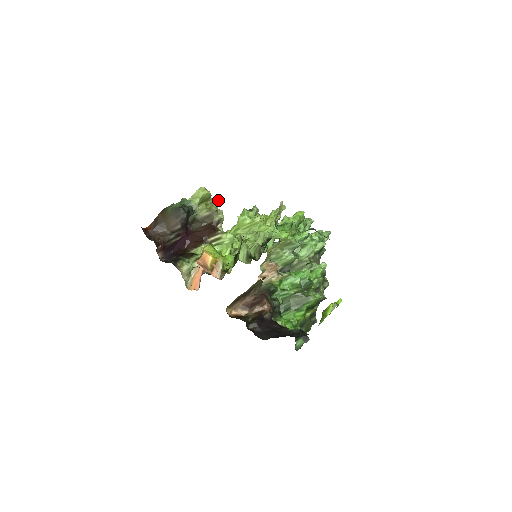
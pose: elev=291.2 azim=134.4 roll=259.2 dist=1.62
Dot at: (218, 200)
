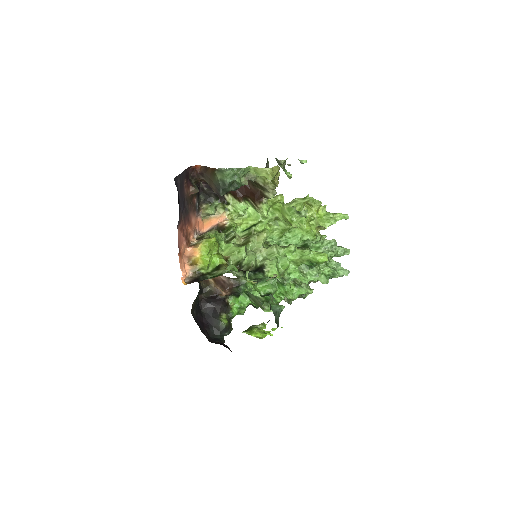
Dot at: (301, 161)
